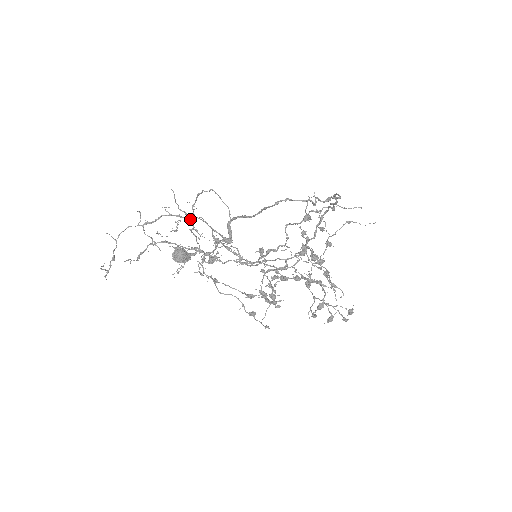
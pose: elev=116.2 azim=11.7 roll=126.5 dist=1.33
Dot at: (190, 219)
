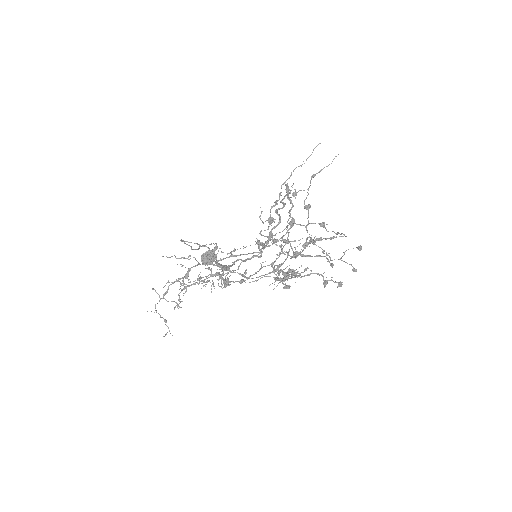
Dot at: (188, 276)
